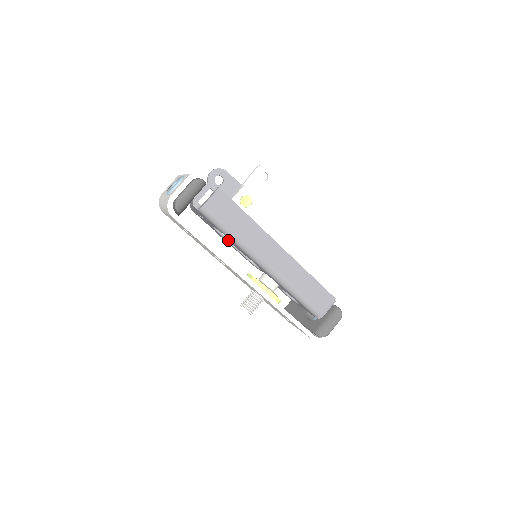
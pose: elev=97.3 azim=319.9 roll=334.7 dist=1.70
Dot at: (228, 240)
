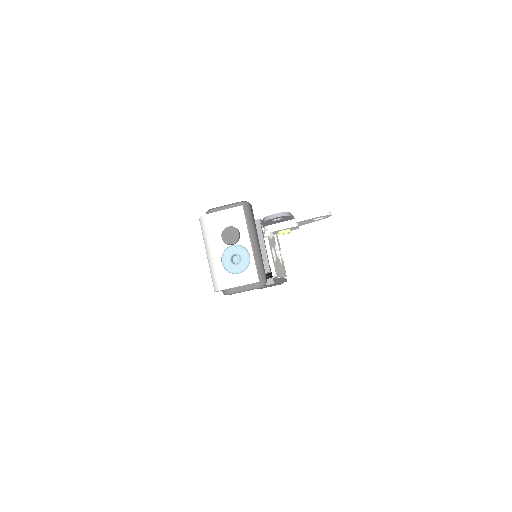
Dot at: occluded
